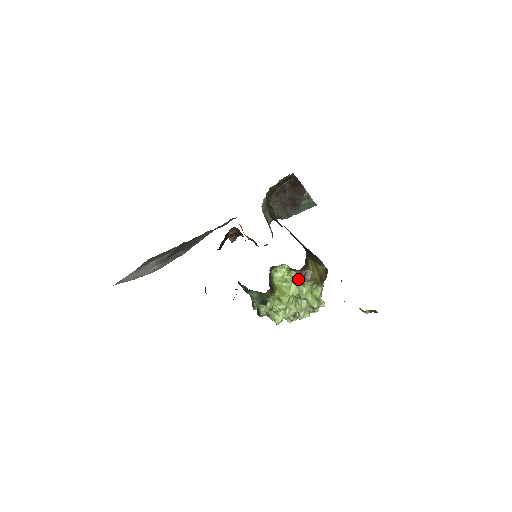
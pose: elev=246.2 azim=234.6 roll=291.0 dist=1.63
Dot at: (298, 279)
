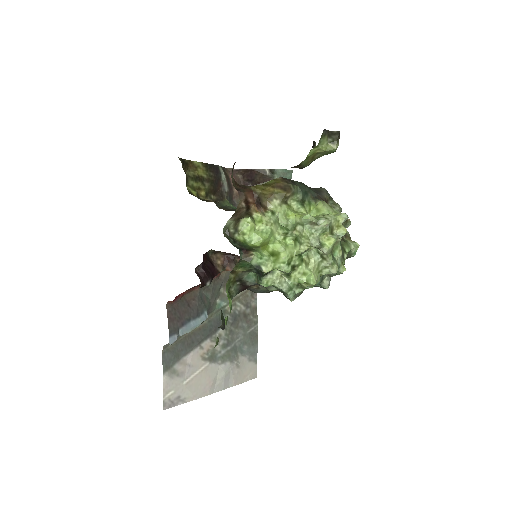
Dot at: (264, 215)
